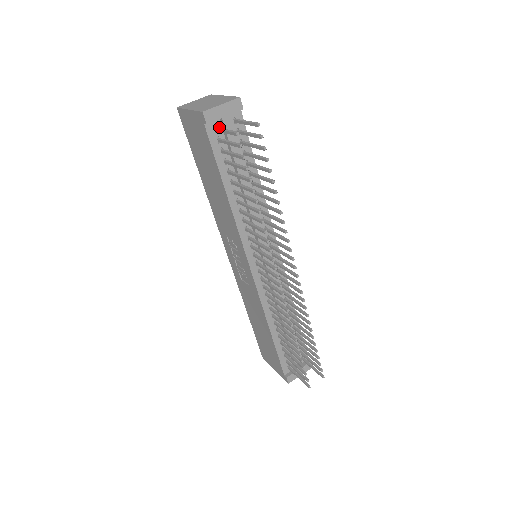
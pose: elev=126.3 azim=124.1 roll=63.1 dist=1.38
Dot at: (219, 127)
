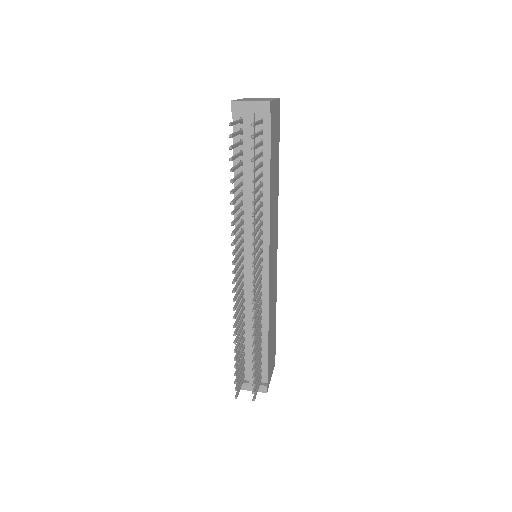
Dot at: (245, 120)
